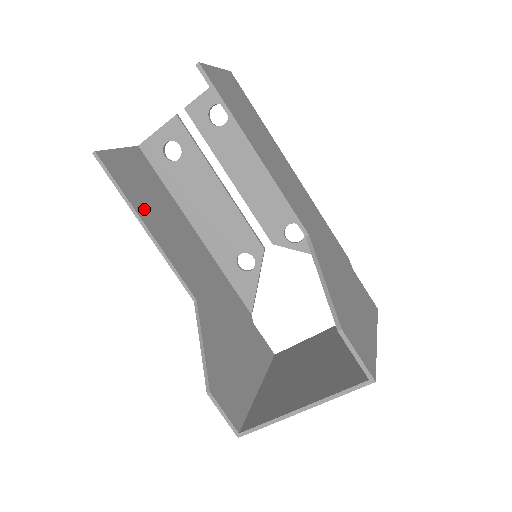
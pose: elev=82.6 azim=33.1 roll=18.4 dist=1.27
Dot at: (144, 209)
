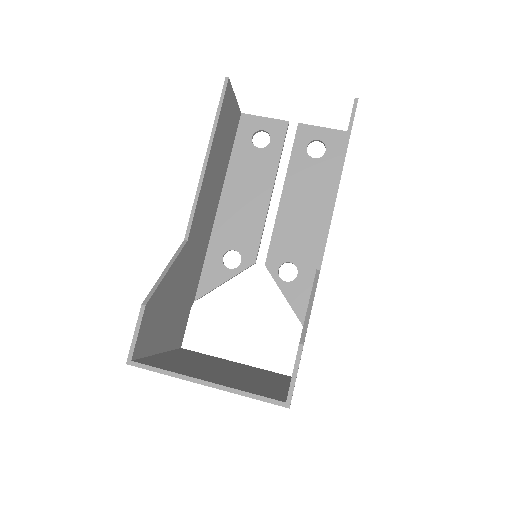
Dot at: (216, 146)
